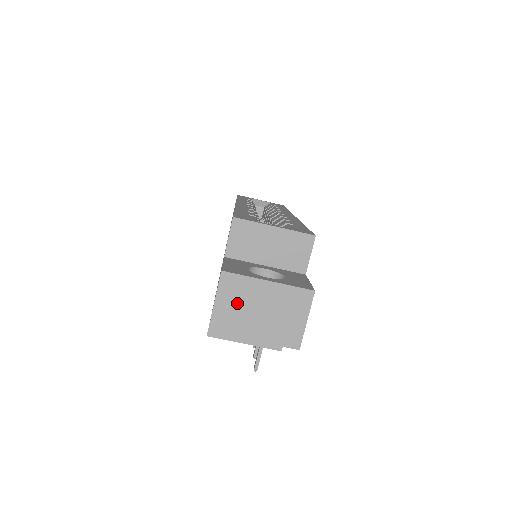
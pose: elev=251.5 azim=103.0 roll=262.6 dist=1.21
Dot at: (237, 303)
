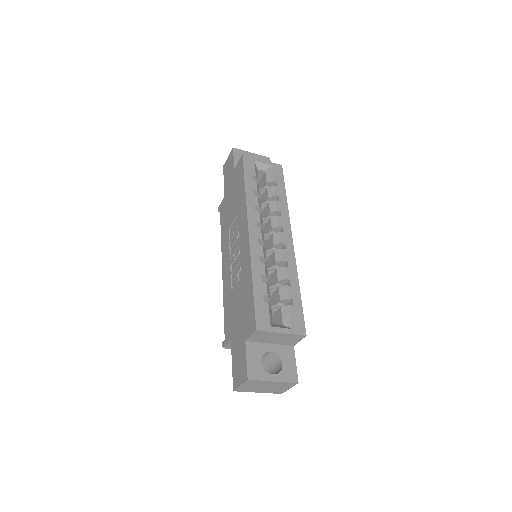
Dot at: (253, 386)
